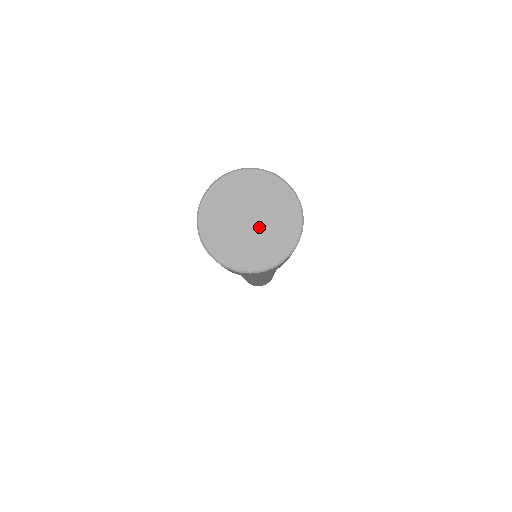
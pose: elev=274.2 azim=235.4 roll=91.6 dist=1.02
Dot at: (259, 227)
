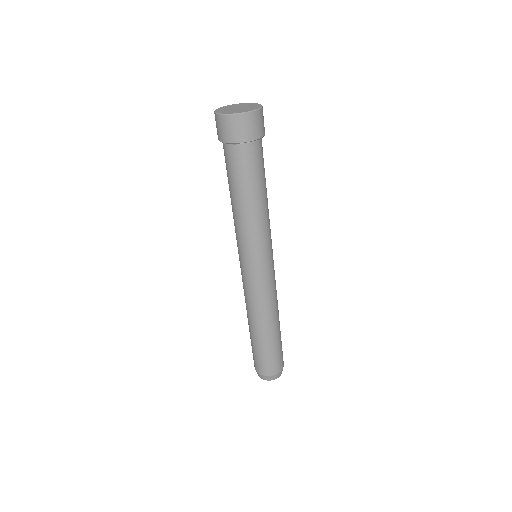
Dot at: (243, 107)
